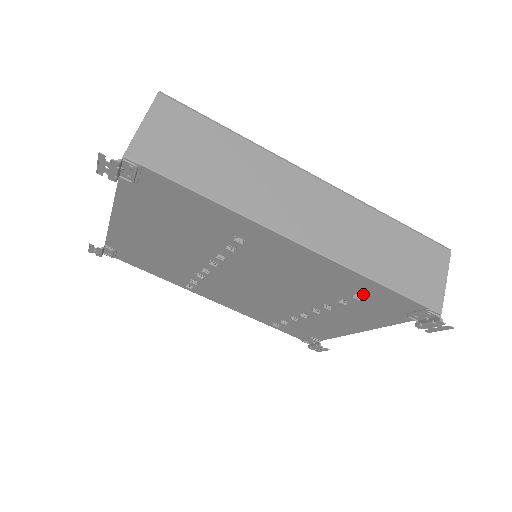
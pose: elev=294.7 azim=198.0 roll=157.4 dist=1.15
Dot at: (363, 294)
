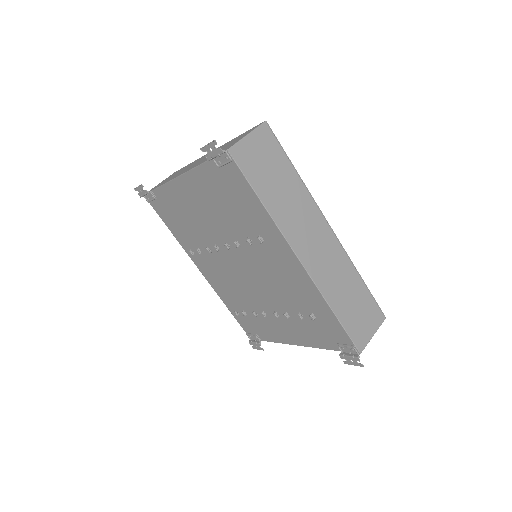
Dot at: (318, 316)
